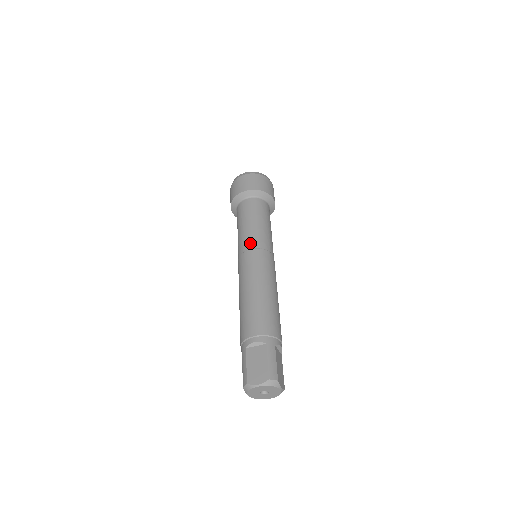
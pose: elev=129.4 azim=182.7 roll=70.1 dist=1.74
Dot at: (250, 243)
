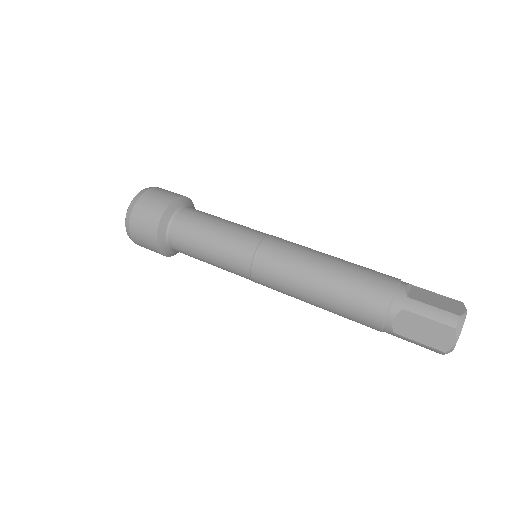
Dot at: (257, 232)
